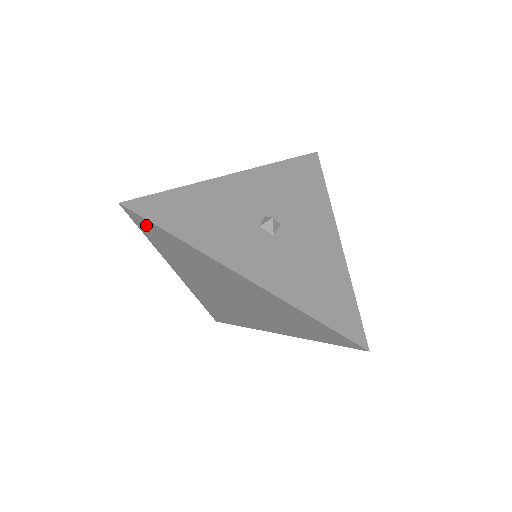
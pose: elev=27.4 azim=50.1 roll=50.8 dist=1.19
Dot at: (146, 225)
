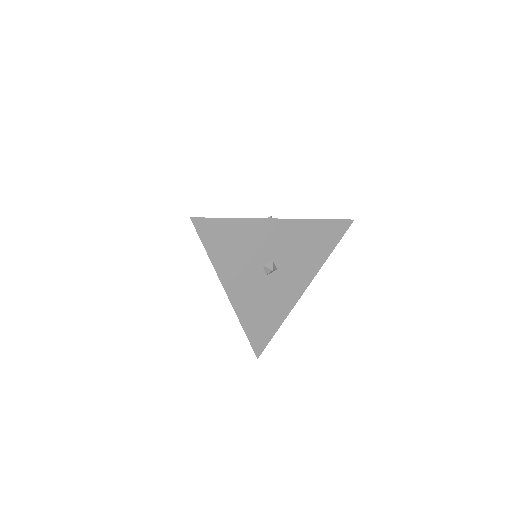
Dot at: occluded
